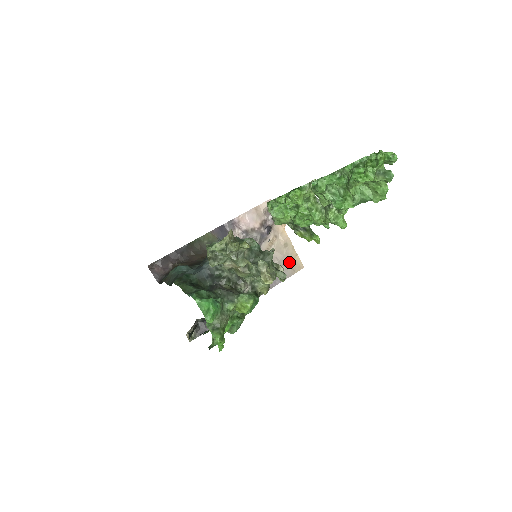
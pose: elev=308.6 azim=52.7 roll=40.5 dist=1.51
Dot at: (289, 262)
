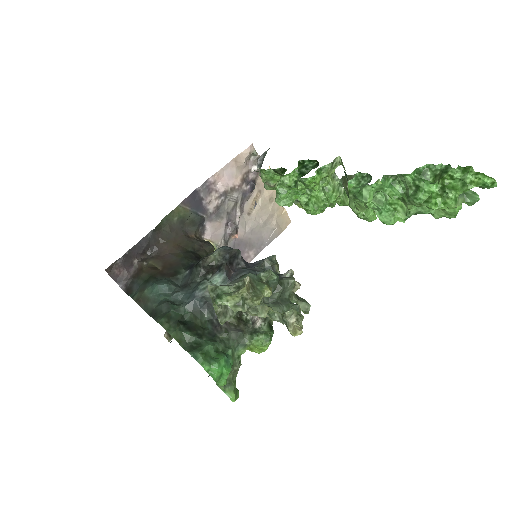
Dot at: (275, 220)
